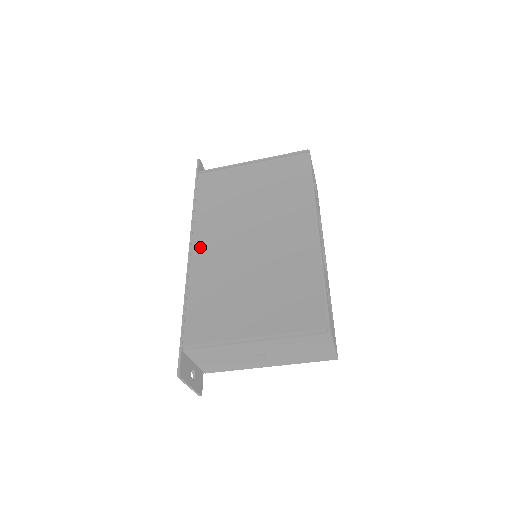
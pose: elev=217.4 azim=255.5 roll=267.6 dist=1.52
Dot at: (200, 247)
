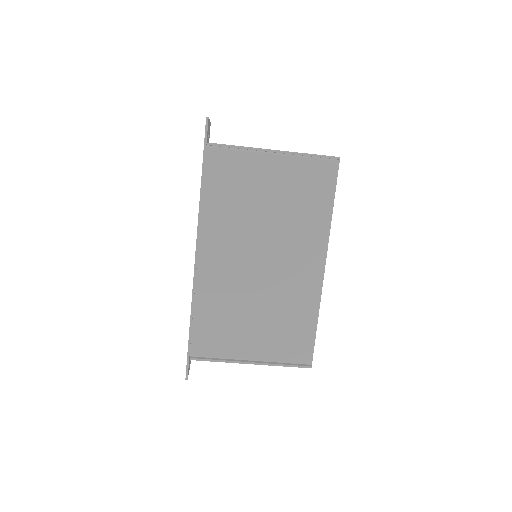
Dot at: (207, 257)
